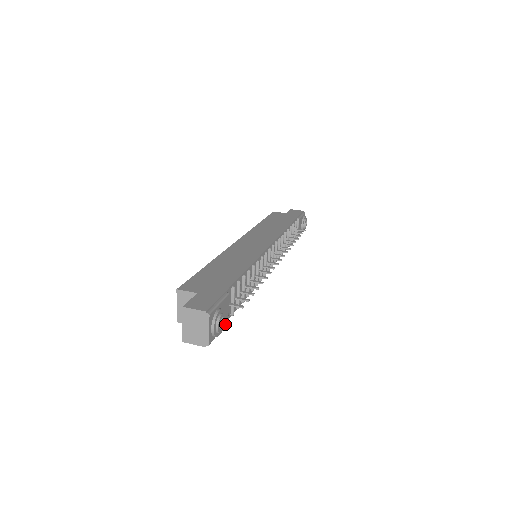
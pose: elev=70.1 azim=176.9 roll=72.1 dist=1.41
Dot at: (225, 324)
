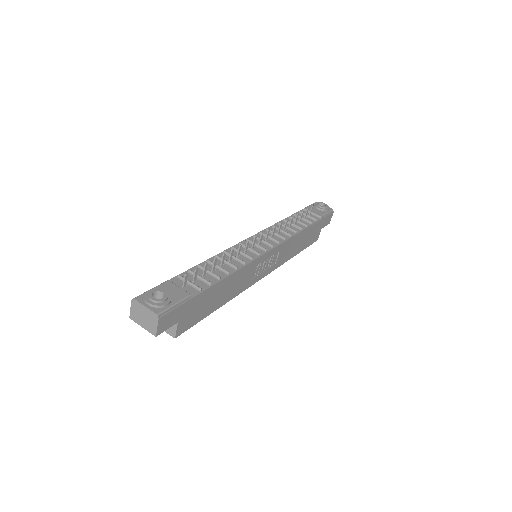
Dot at: (185, 297)
